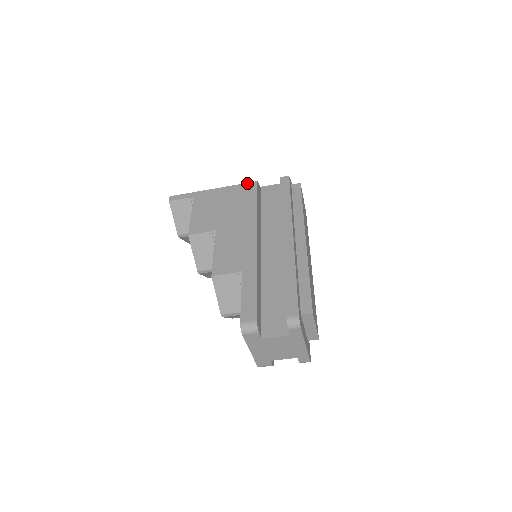
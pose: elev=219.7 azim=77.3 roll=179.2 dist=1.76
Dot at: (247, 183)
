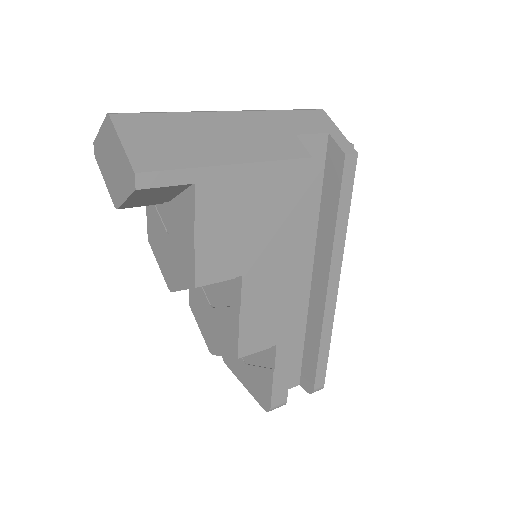
Dot at: (296, 160)
